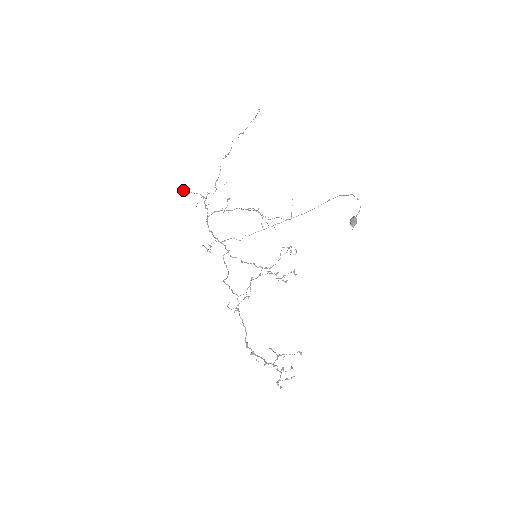
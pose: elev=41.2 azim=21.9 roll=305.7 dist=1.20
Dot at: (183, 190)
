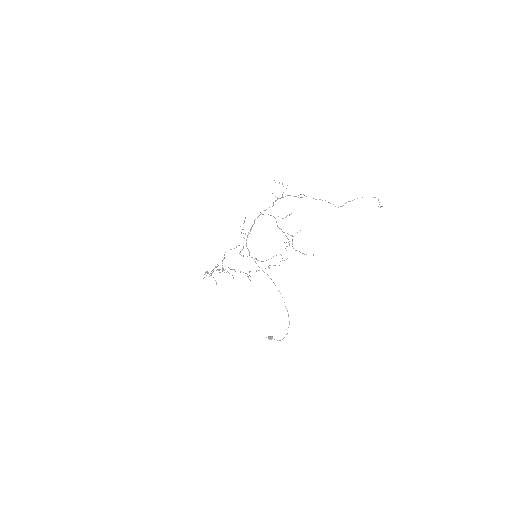
Dot at: occluded
